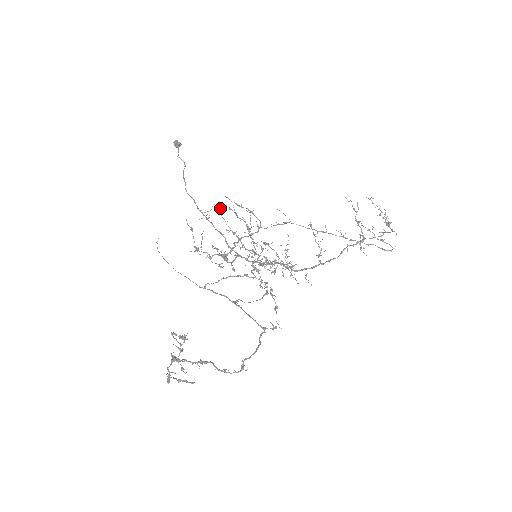
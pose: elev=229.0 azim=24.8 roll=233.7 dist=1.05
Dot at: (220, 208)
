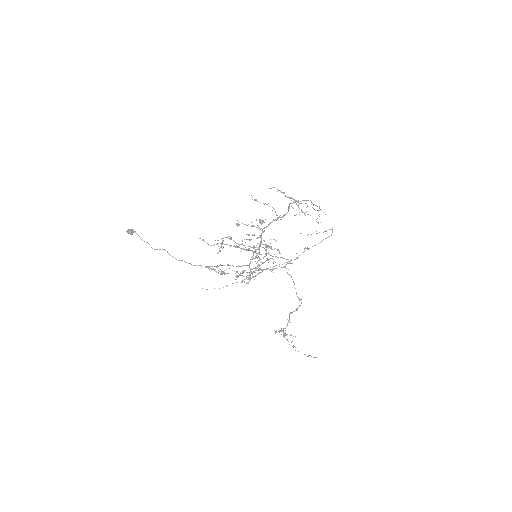
Dot at: occluded
